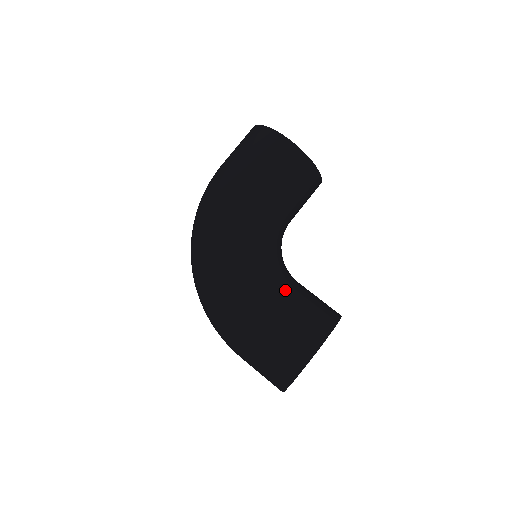
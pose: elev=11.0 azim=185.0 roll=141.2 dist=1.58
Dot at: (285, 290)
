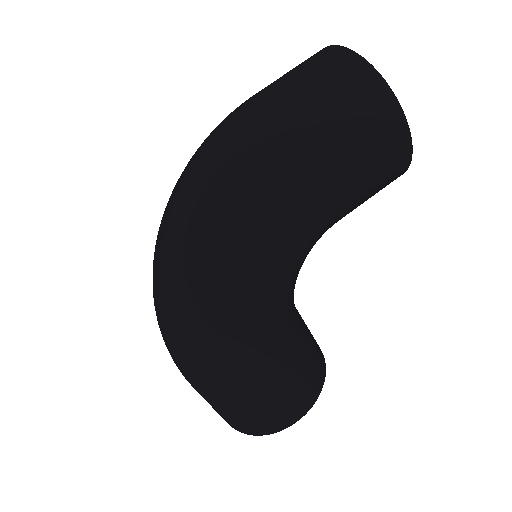
Dot at: (295, 340)
